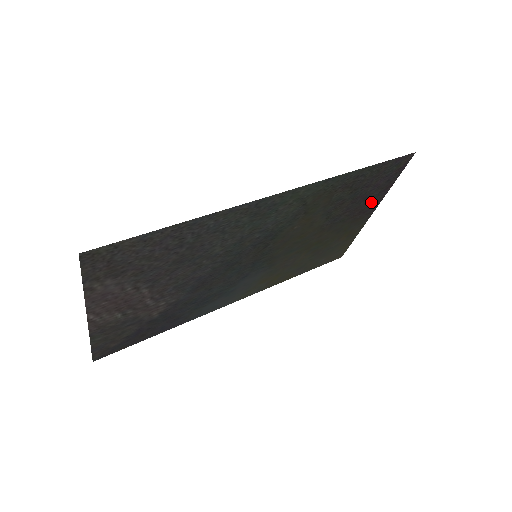
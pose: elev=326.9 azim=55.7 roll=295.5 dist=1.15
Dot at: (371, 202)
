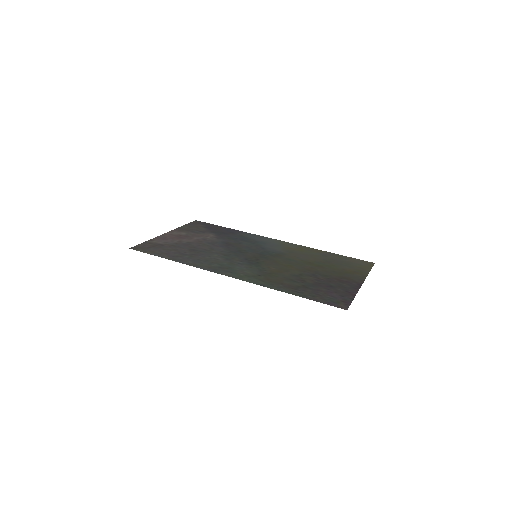
Dot at: (345, 286)
